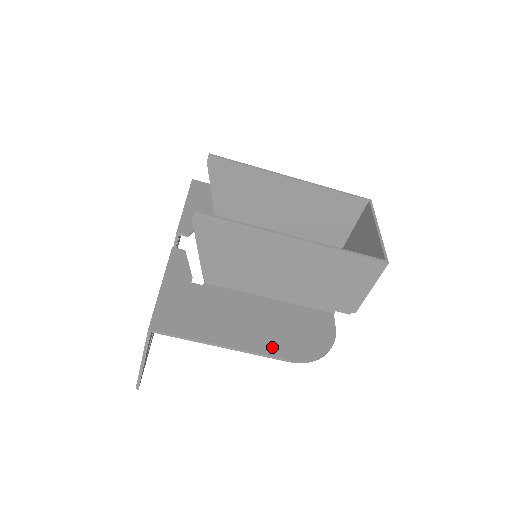
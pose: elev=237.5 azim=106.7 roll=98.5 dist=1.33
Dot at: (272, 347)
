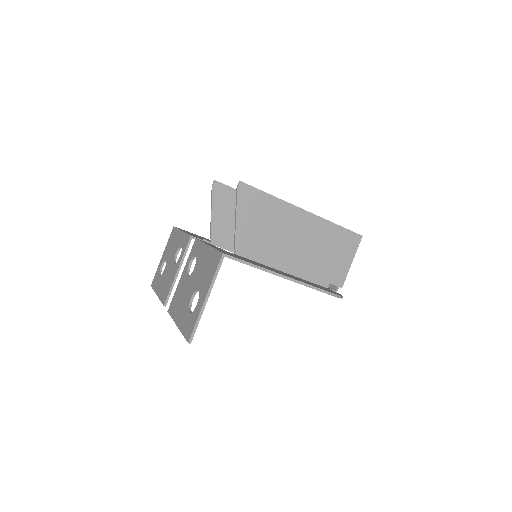
Dot at: (309, 284)
